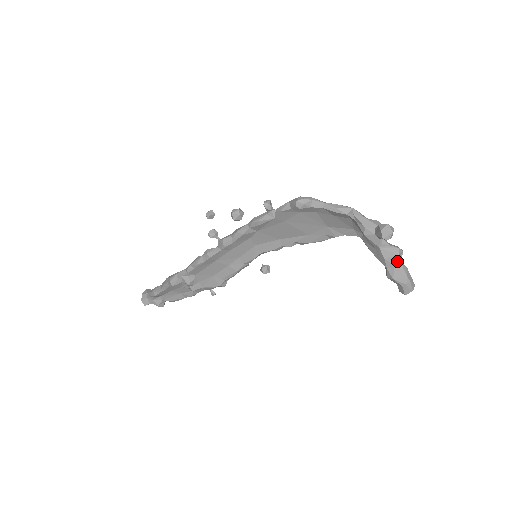
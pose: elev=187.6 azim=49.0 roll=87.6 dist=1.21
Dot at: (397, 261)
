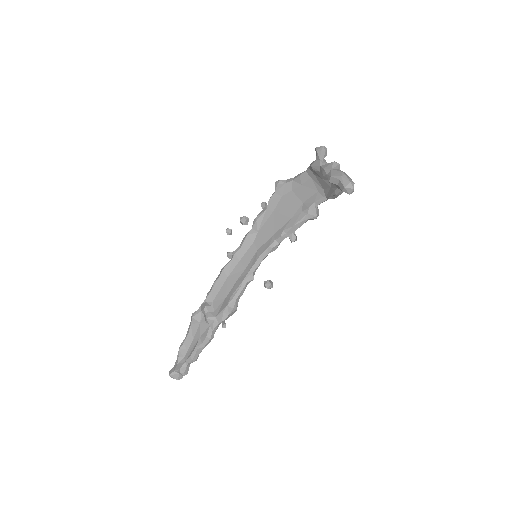
Dot at: (334, 168)
